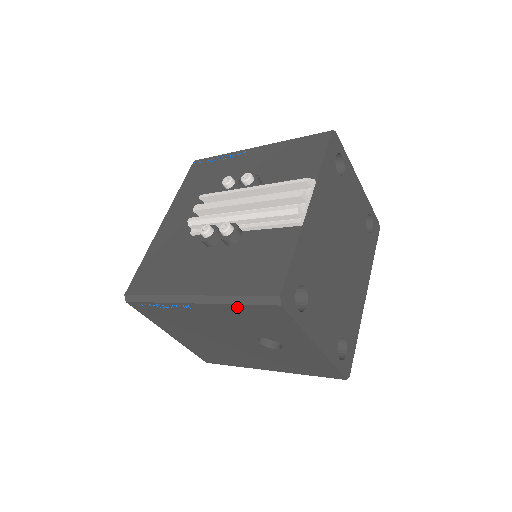
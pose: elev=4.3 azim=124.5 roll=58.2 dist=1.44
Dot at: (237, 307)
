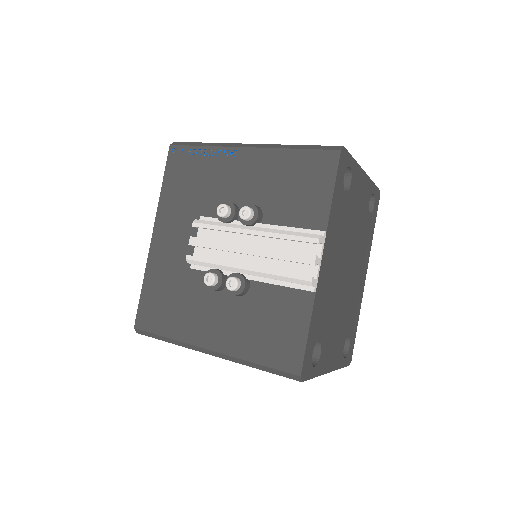
Dot at: (256, 367)
